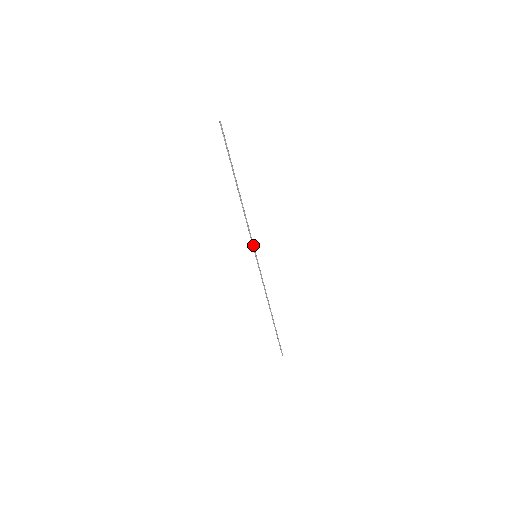
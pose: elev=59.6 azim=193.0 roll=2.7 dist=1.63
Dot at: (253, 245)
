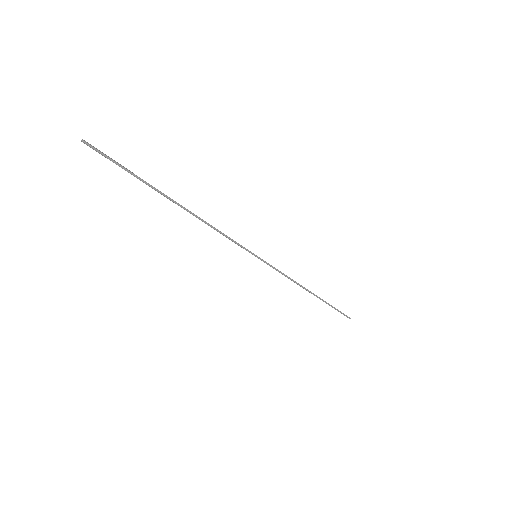
Dot at: (244, 248)
